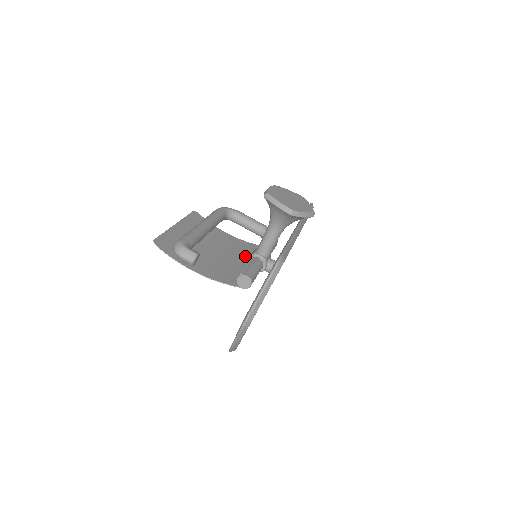
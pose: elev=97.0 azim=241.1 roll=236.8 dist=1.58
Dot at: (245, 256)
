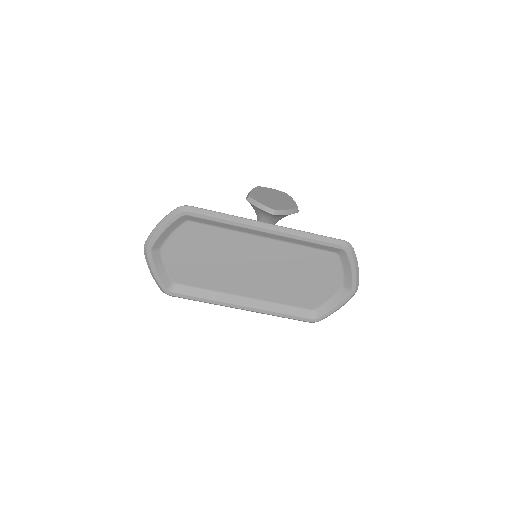
Dot at: occluded
